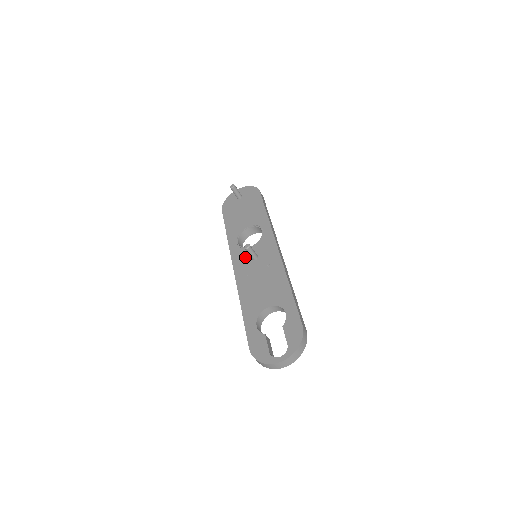
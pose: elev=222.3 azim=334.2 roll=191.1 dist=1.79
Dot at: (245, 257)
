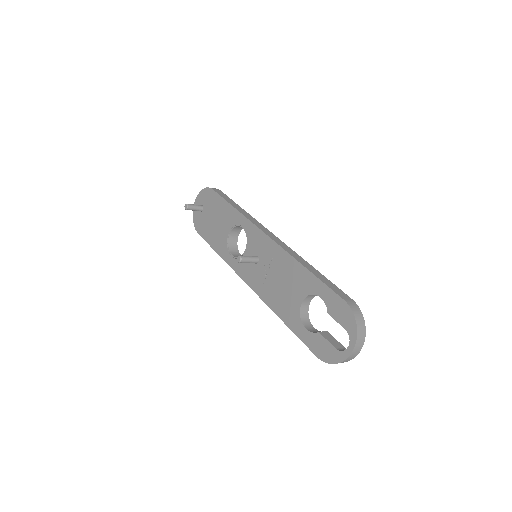
Dot at: (248, 265)
